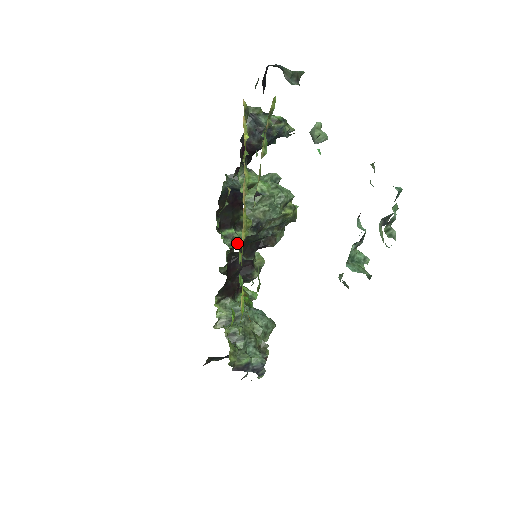
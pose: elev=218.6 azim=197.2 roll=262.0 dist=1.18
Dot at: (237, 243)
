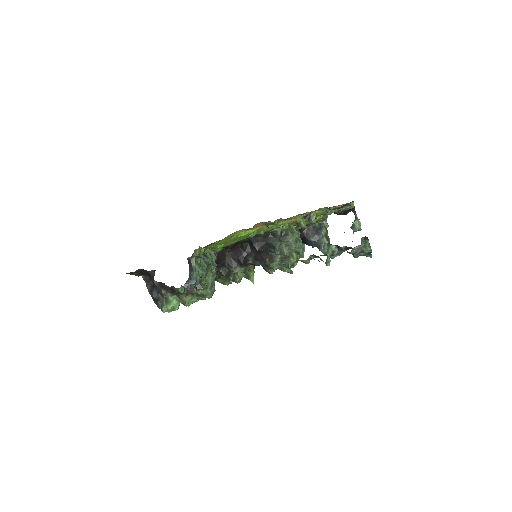
Dot at: occluded
